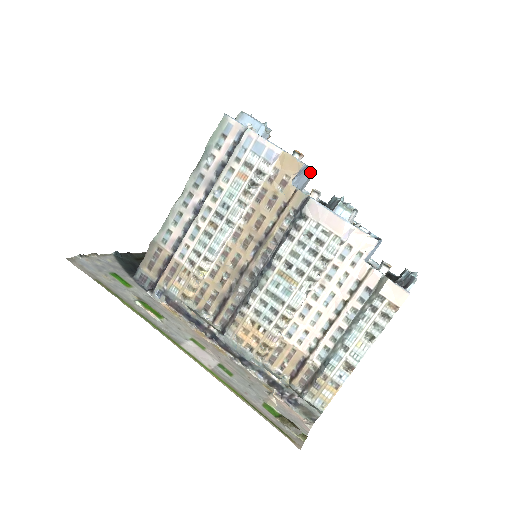
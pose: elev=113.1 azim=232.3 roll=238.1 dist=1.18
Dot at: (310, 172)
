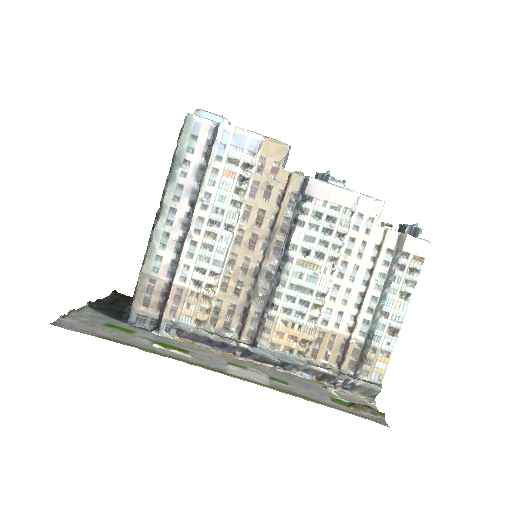
Dot at: (288, 155)
